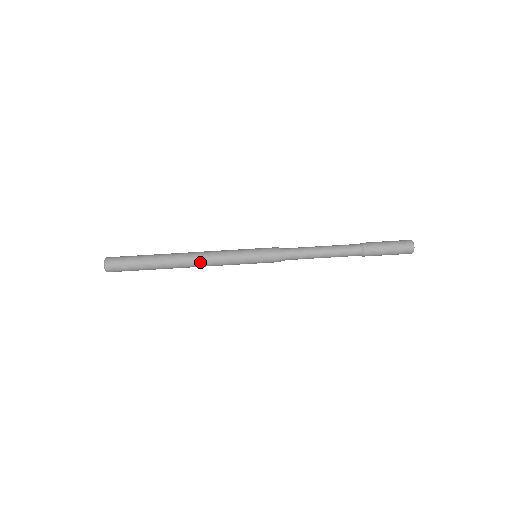
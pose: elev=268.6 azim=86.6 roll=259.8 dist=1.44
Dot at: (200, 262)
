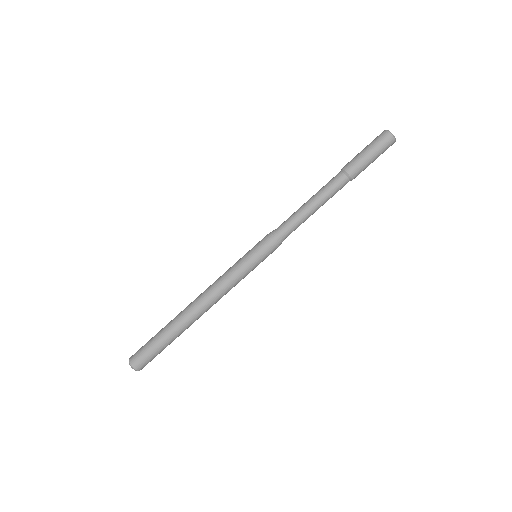
Dot at: (214, 302)
